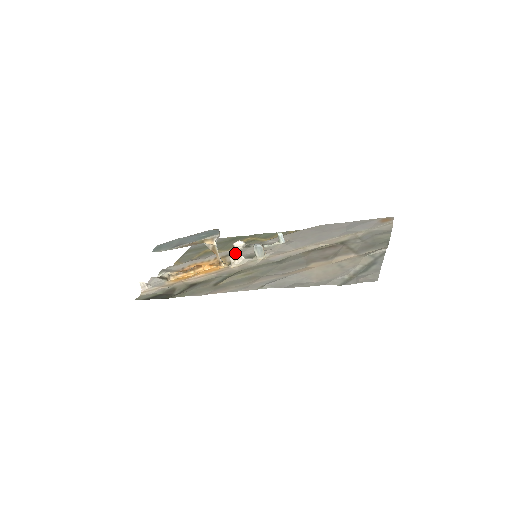
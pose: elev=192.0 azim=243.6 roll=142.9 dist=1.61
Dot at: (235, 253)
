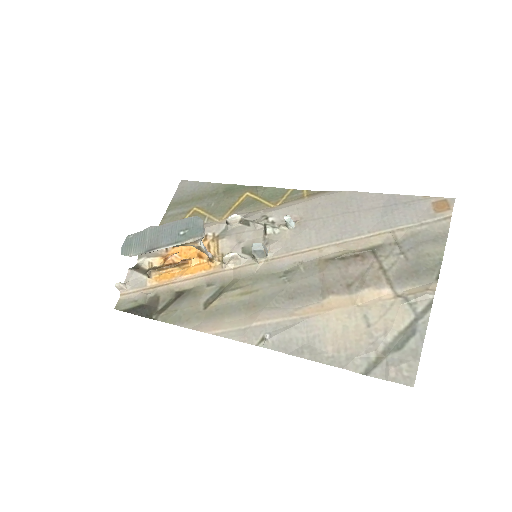
Dot at: (230, 233)
